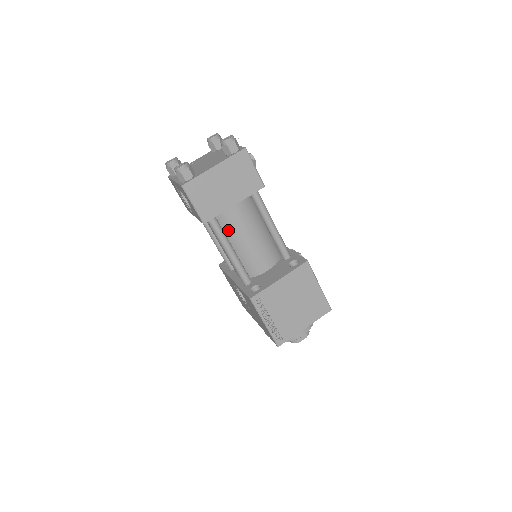
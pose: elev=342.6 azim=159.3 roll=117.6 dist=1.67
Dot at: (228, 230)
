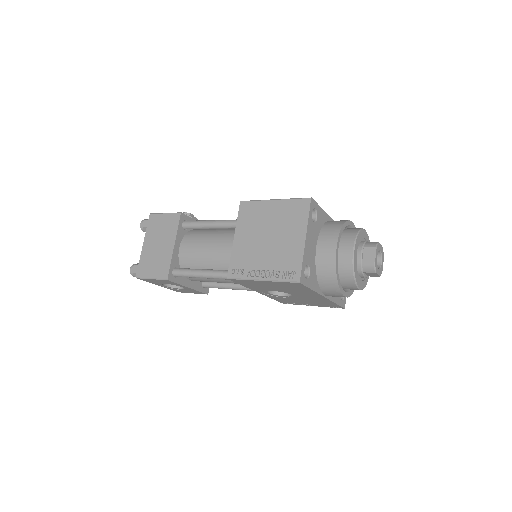
Dot at: (197, 265)
